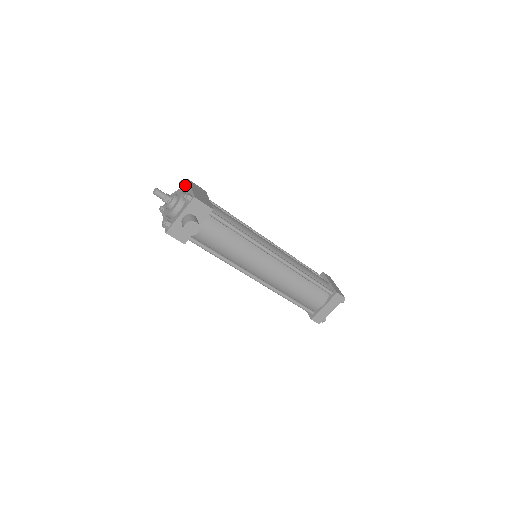
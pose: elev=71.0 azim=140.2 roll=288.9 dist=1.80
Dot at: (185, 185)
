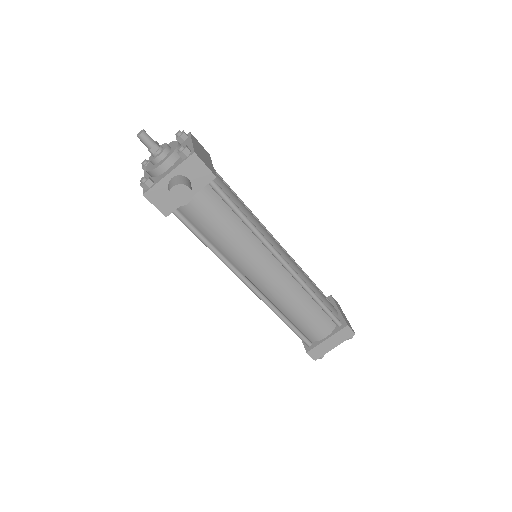
Dot at: (184, 138)
